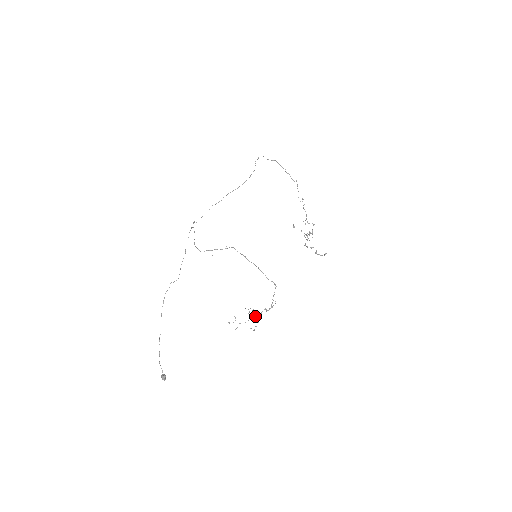
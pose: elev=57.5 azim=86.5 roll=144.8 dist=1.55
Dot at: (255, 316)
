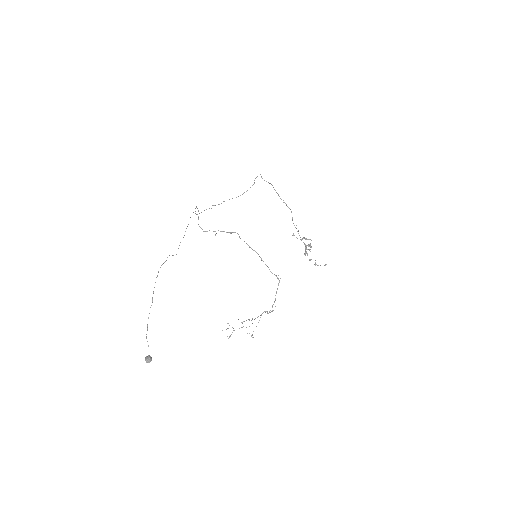
Dot at: occluded
